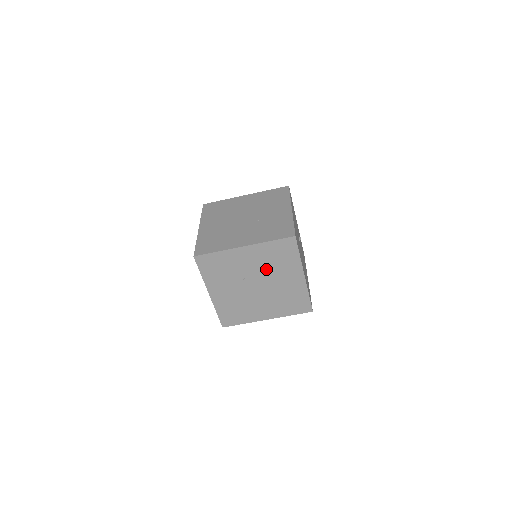
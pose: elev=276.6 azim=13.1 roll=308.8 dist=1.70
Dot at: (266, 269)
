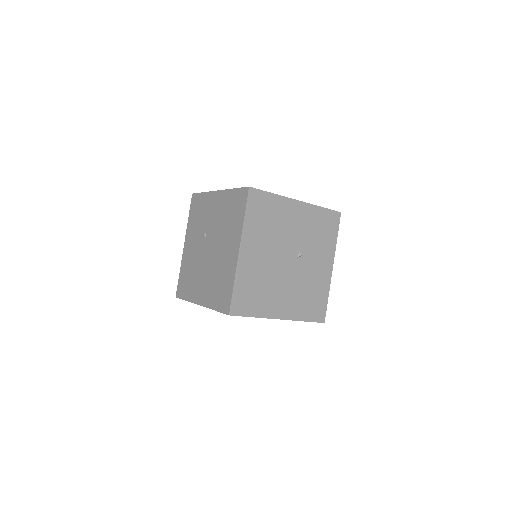
Dot at: (220, 227)
